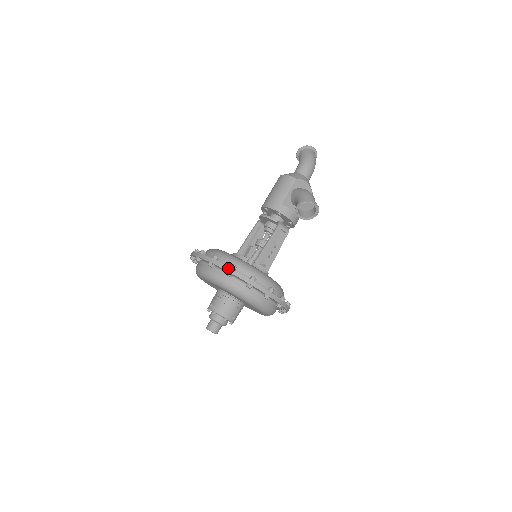
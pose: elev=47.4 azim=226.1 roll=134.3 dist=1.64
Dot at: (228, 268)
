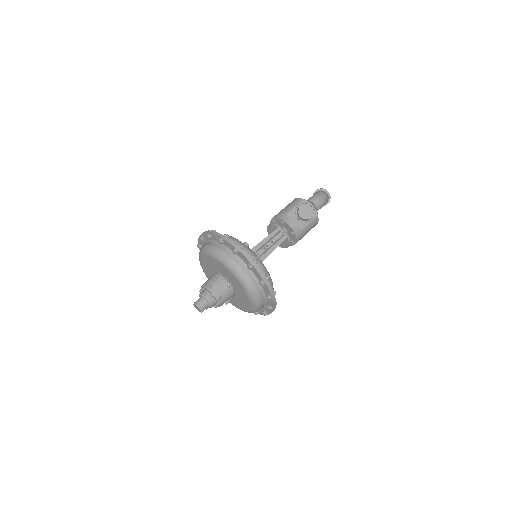
Dot at: (220, 235)
